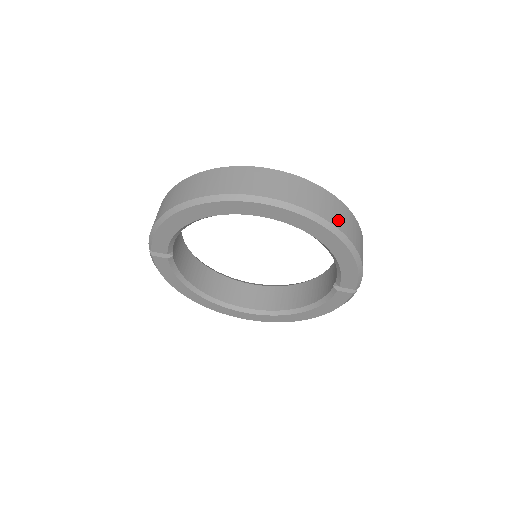
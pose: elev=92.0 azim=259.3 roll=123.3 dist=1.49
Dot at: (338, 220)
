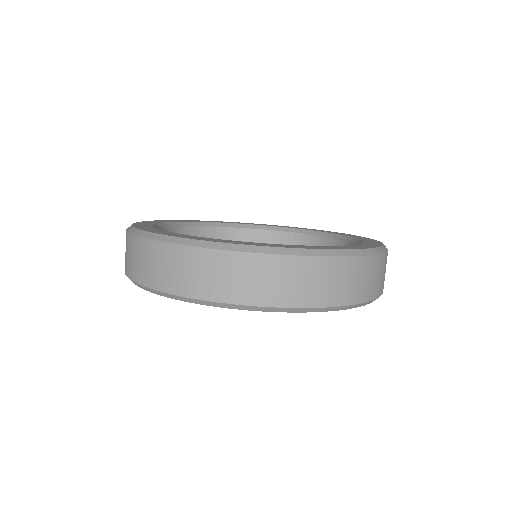
Dot at: (358, 291)
